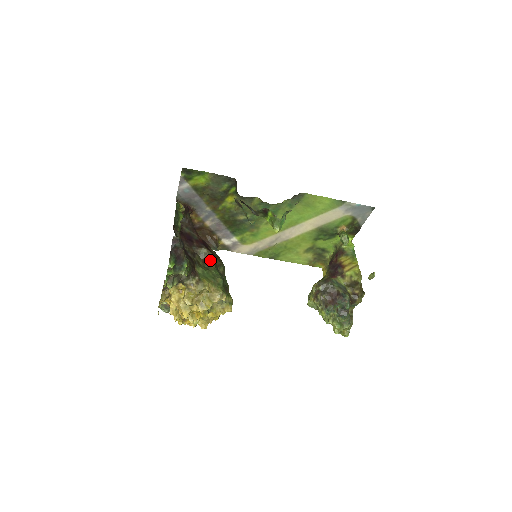
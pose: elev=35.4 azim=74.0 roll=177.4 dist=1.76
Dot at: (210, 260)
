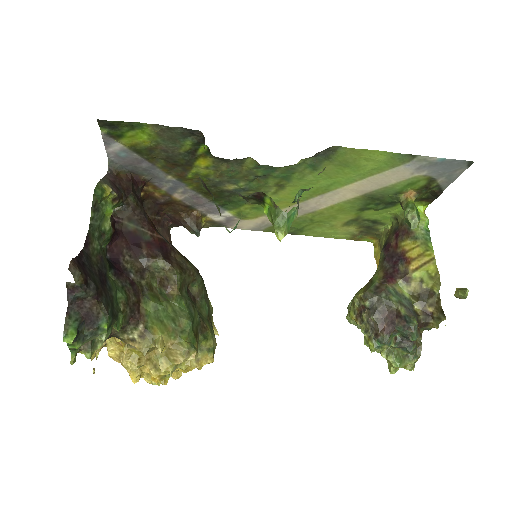
Dot at: (170, 280)
